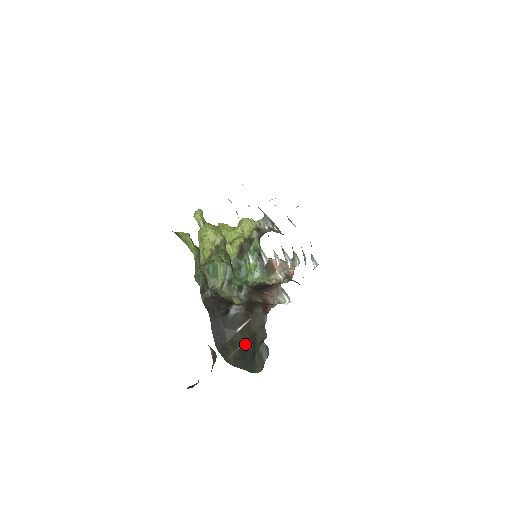
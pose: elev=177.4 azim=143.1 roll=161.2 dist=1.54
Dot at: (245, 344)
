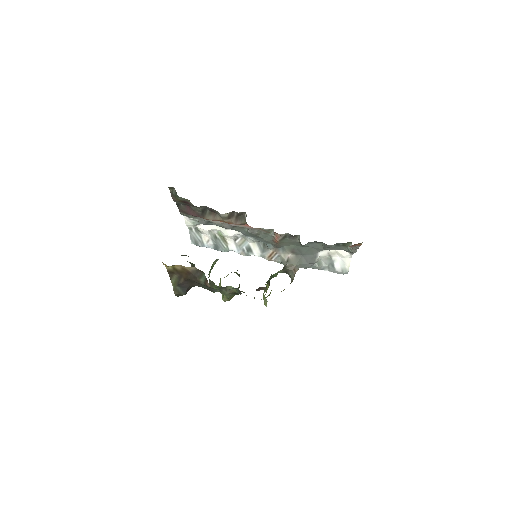
Dot at: occluded
